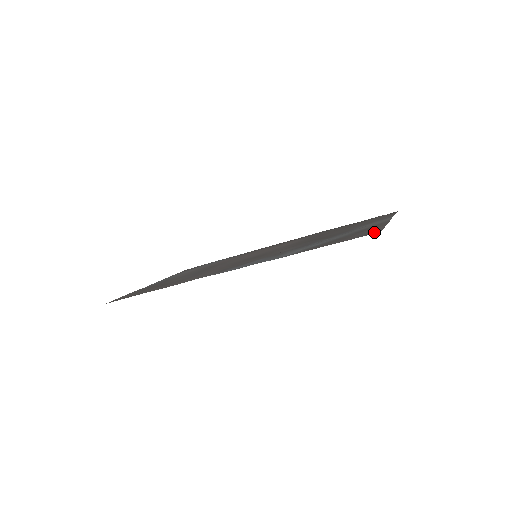
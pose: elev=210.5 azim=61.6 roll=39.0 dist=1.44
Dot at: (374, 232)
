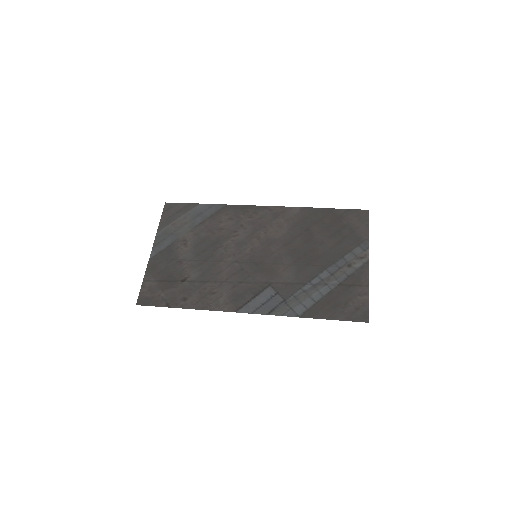
Dot at: (364, 316)
